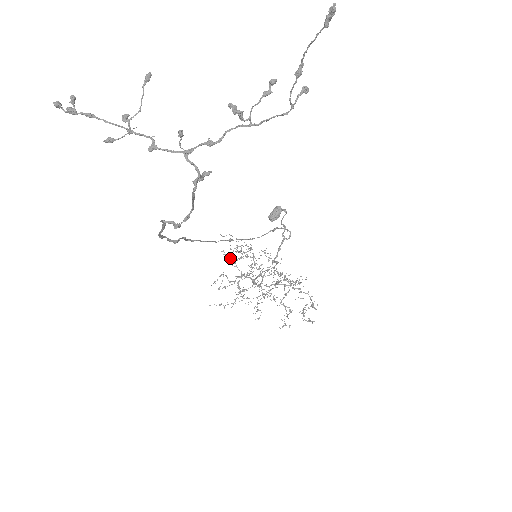
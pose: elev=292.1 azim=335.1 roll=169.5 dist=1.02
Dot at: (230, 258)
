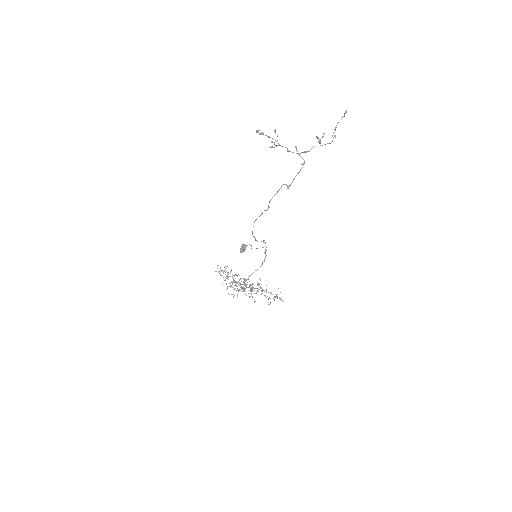
Dot at: (222, 275)
